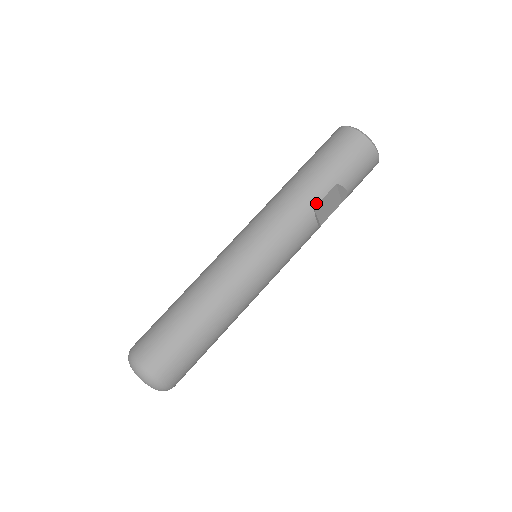
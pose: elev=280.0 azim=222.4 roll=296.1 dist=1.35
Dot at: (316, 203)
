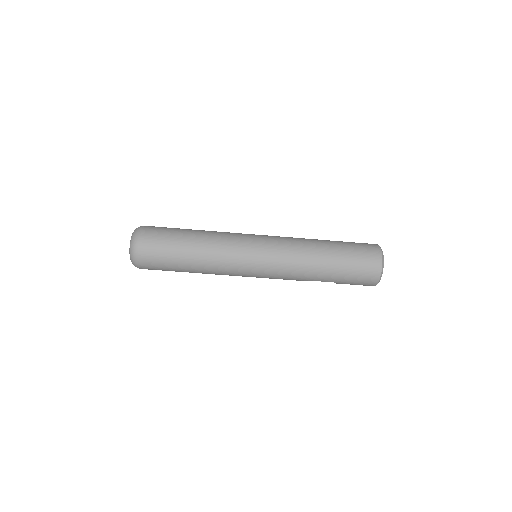
Dot at: (312, 280)
